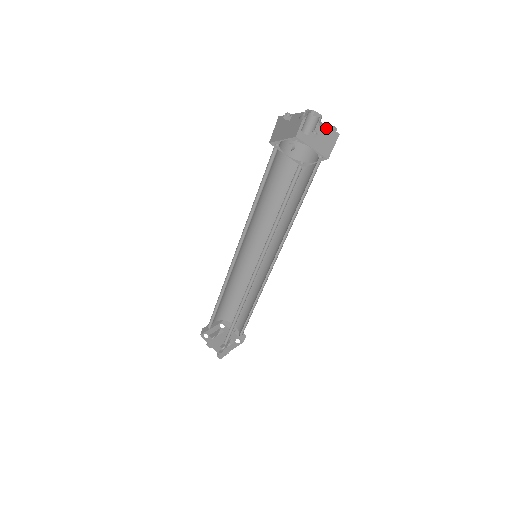
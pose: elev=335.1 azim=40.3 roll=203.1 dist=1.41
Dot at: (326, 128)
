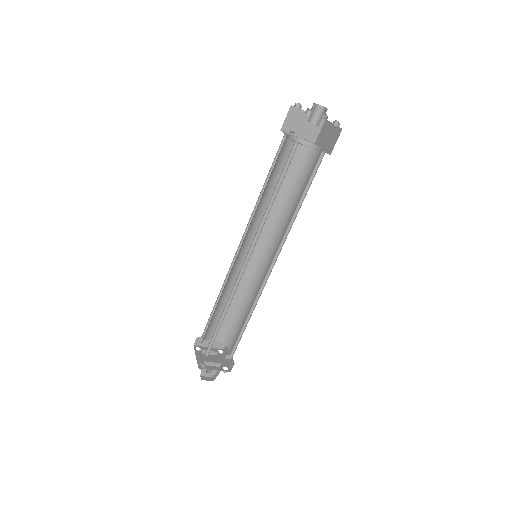
Dot at: (335, 127)
